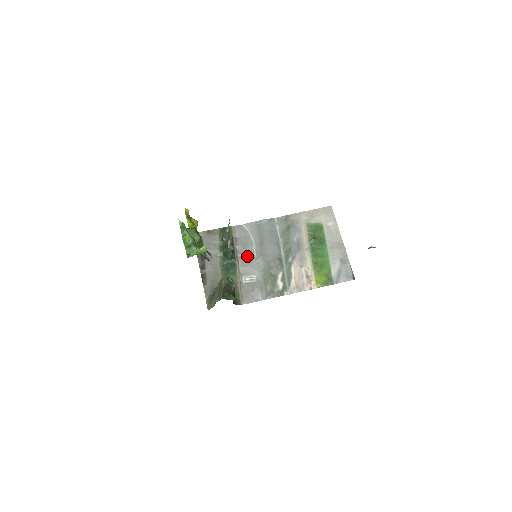
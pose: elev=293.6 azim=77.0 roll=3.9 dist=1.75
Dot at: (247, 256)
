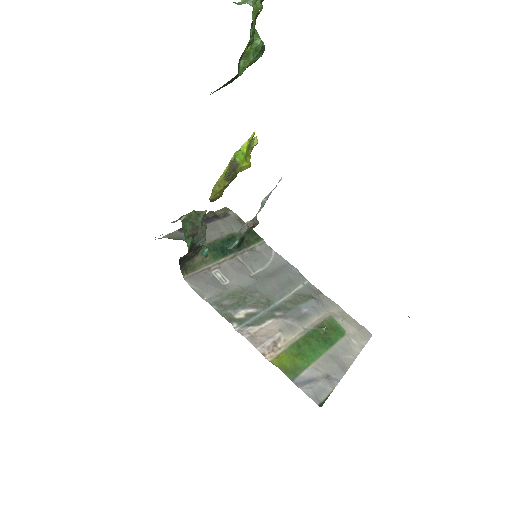
Dot at: (245, 265)
